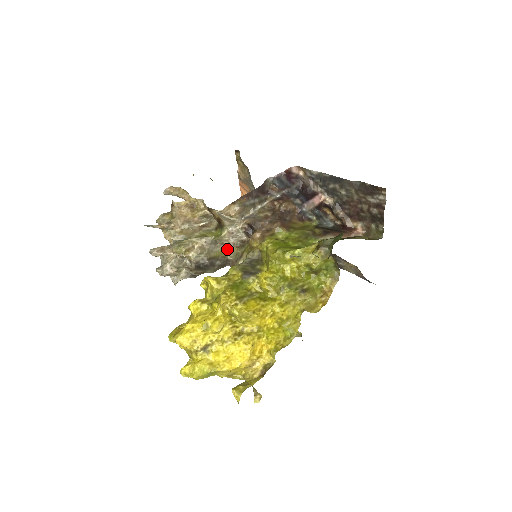
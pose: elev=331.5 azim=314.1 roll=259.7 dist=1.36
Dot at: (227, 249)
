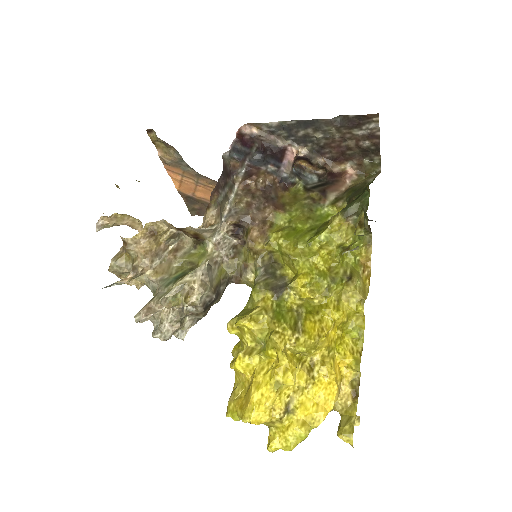
Dot at: (222, 266)
